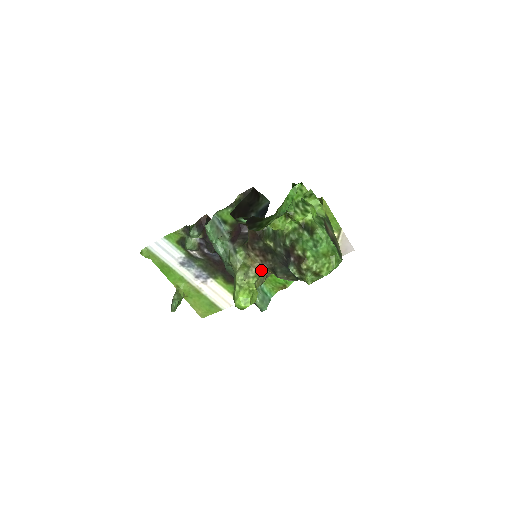
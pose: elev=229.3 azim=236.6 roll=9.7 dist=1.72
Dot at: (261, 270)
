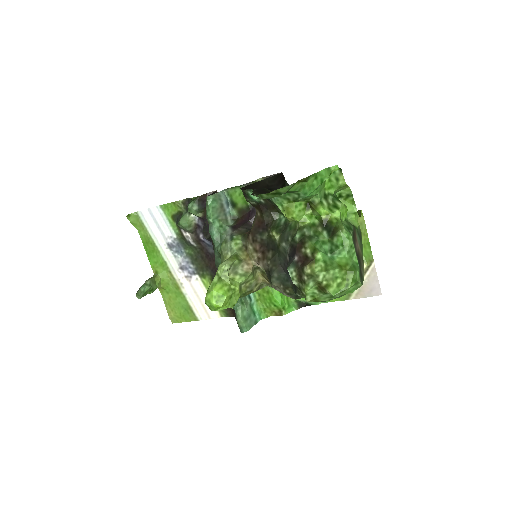
Dot at: (255, 273)
